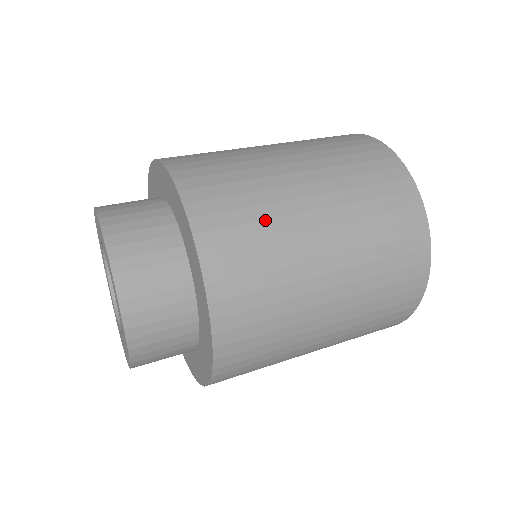
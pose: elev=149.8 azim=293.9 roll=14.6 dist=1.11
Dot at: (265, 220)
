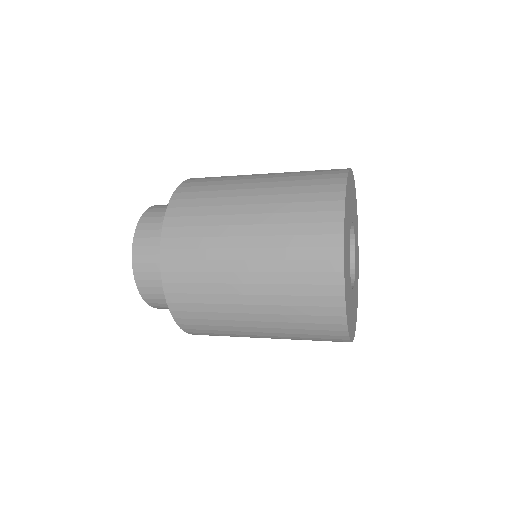
Dot at: (227, 178)
